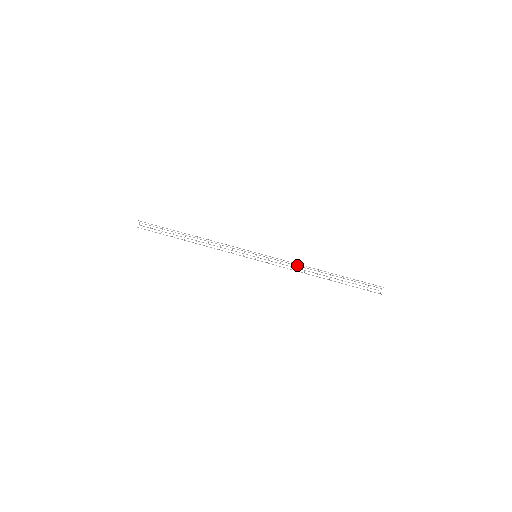
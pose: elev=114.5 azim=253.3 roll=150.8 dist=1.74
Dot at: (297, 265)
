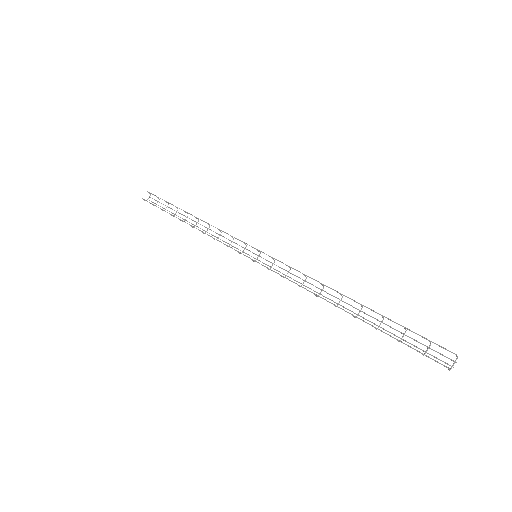
Dot at: occluded
